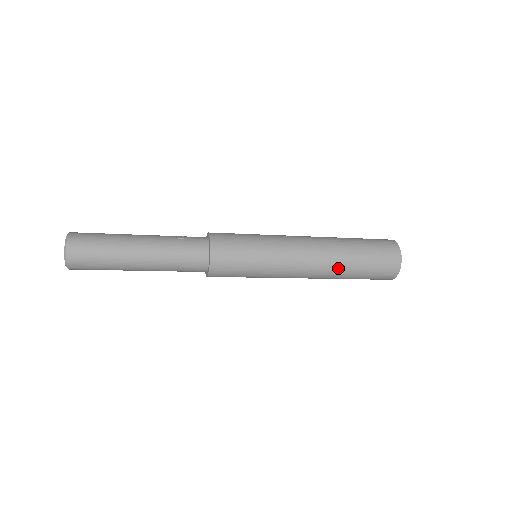
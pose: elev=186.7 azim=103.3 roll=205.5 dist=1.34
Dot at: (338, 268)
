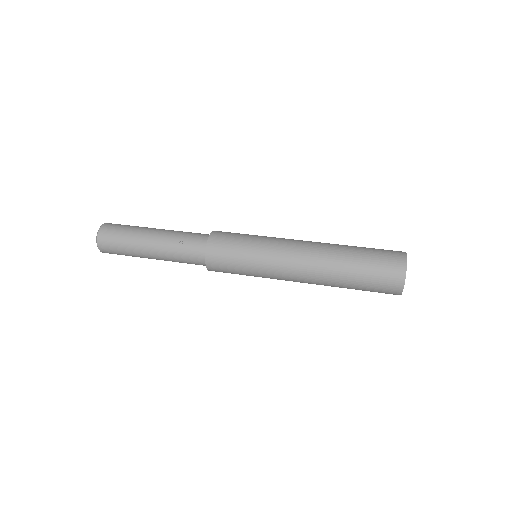
Dot at: (330, 285)
